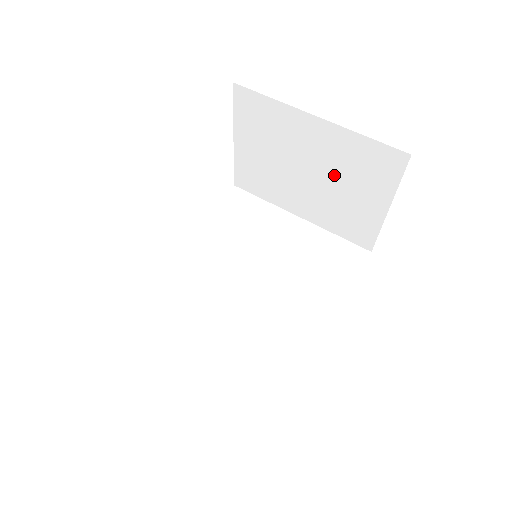
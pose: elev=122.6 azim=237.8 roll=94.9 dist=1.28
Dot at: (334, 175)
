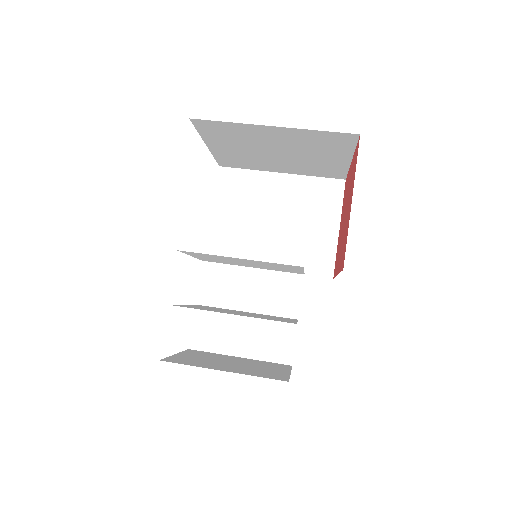
Dot at: (296, 215)
